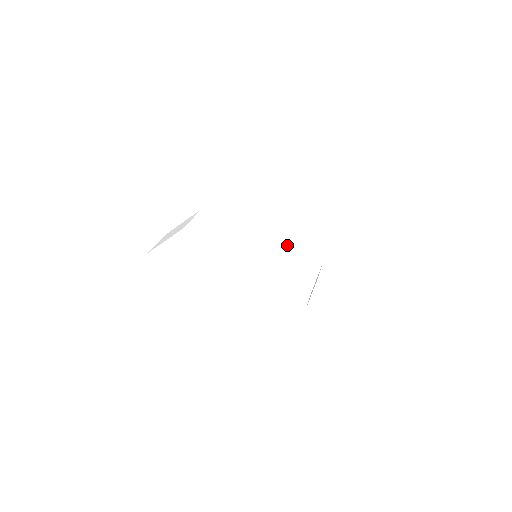
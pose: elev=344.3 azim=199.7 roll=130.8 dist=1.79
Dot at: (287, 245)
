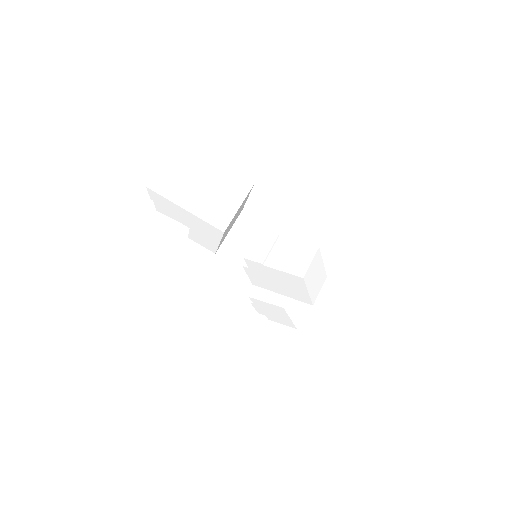
Dot at: (294, 295)
